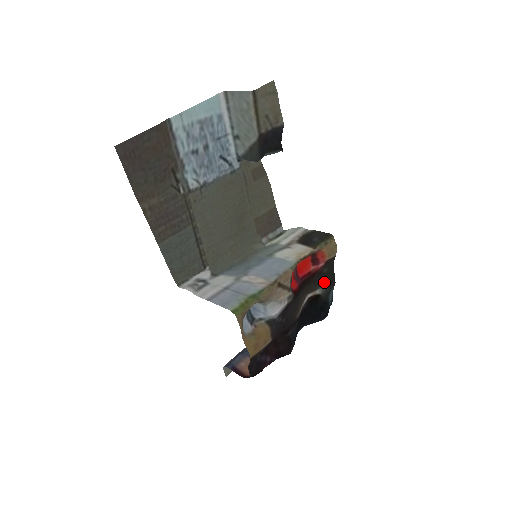
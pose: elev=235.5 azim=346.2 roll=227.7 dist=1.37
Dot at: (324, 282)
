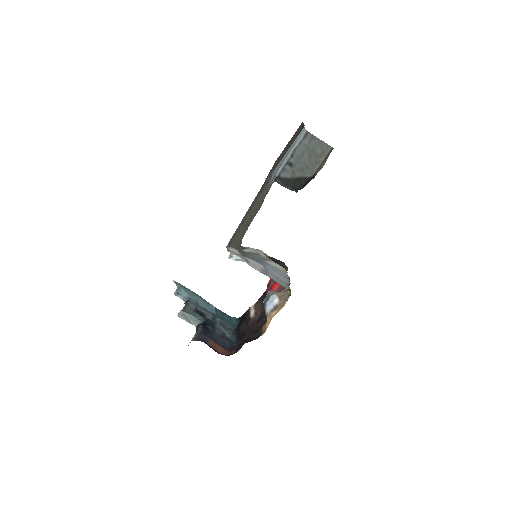
Dot at: occluded
